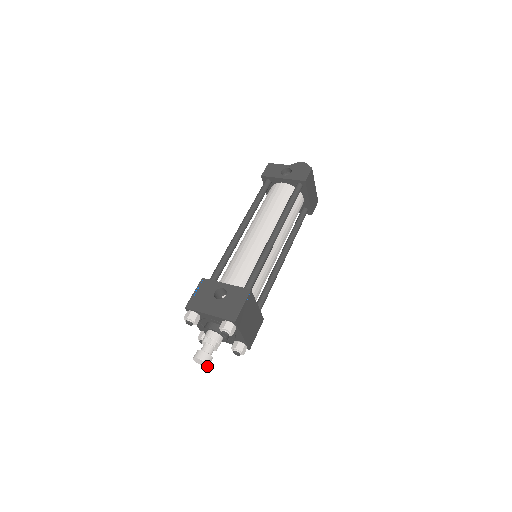
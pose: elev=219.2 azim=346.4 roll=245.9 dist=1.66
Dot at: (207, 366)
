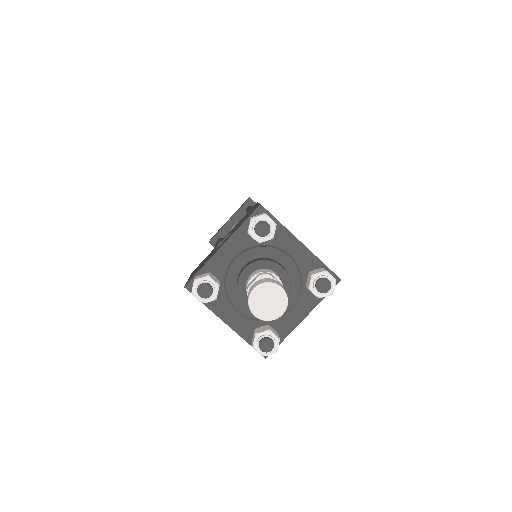
Dot at: (285, 301)
